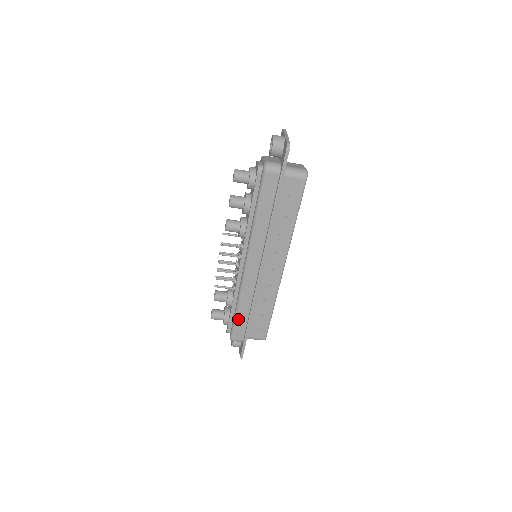
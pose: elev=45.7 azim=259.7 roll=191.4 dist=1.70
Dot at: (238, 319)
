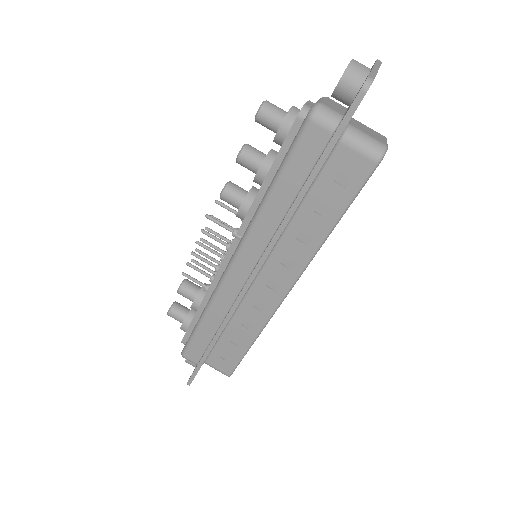
Dot at: (198, 334)
